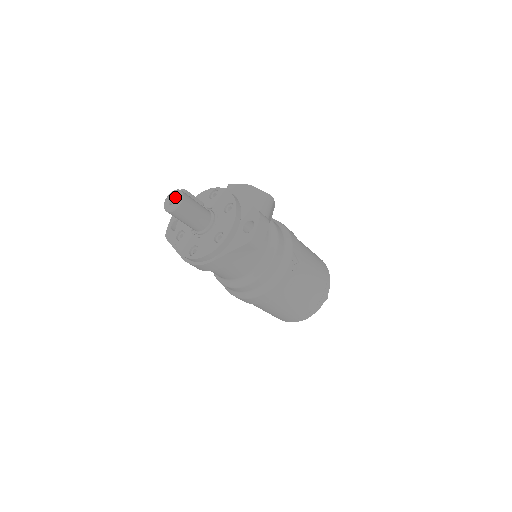
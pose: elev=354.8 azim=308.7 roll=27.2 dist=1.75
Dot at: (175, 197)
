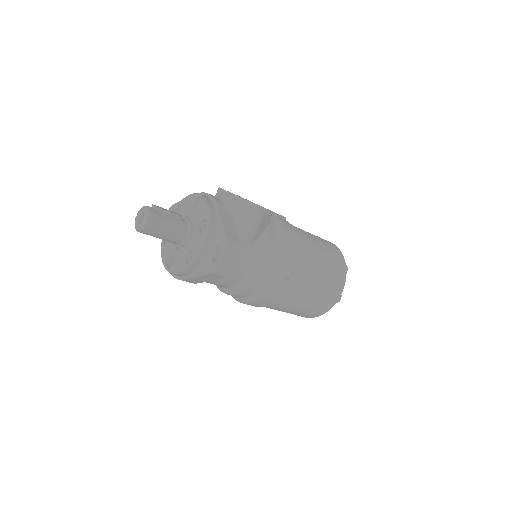
Dot at: occluded
